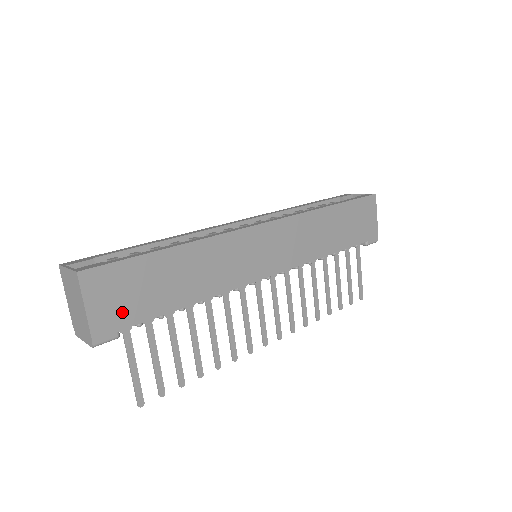
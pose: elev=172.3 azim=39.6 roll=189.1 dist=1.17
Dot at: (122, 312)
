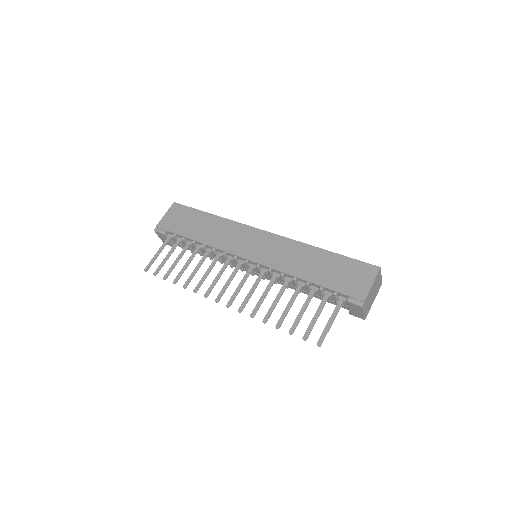
Dot at: (173, 224)
